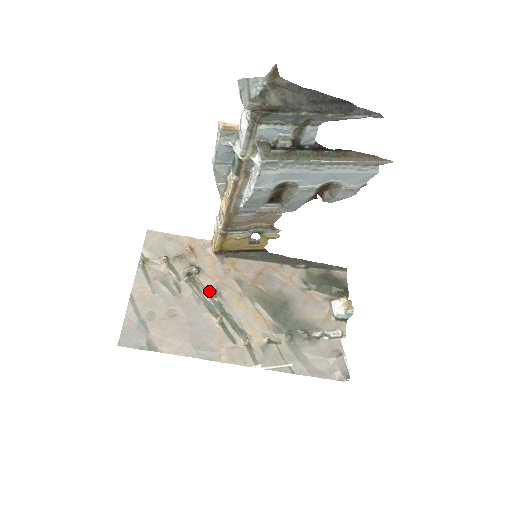
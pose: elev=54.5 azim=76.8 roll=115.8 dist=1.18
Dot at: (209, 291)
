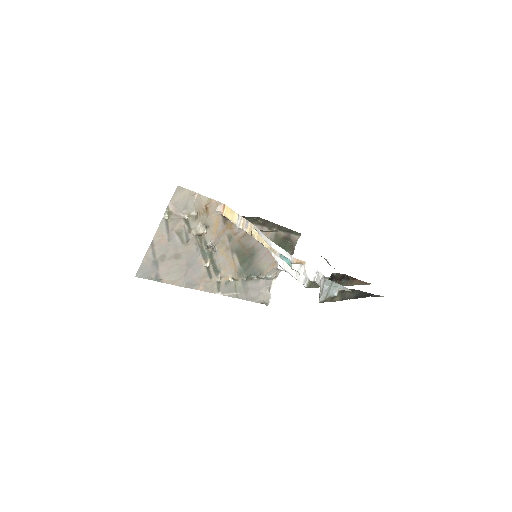
Dot at: (208, 243)
